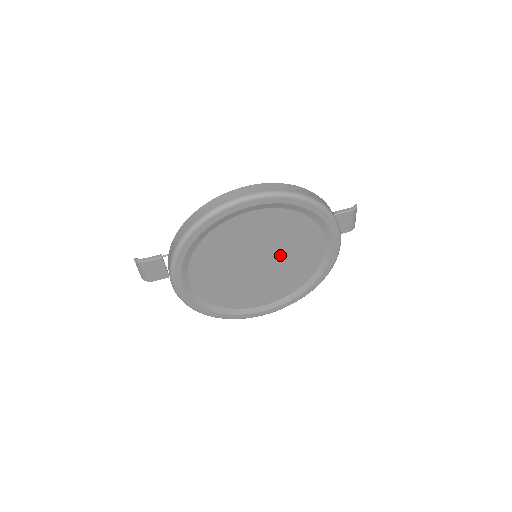
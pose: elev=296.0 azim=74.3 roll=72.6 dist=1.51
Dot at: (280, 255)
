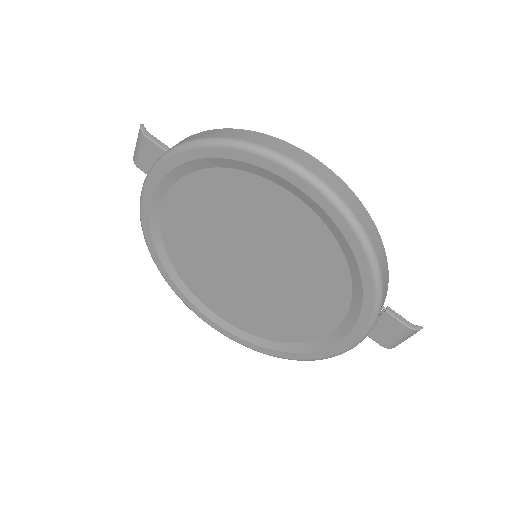
Dot at: (279, 282)
